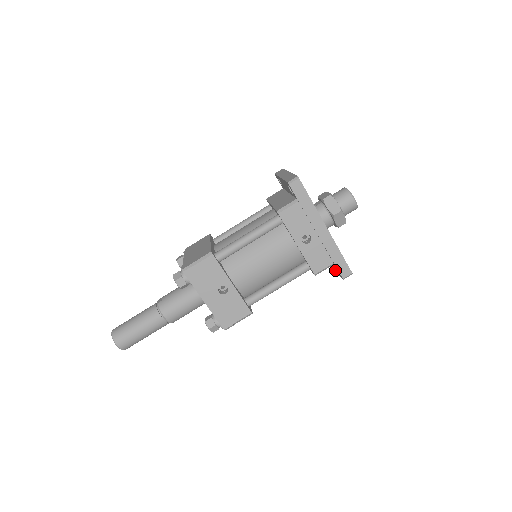
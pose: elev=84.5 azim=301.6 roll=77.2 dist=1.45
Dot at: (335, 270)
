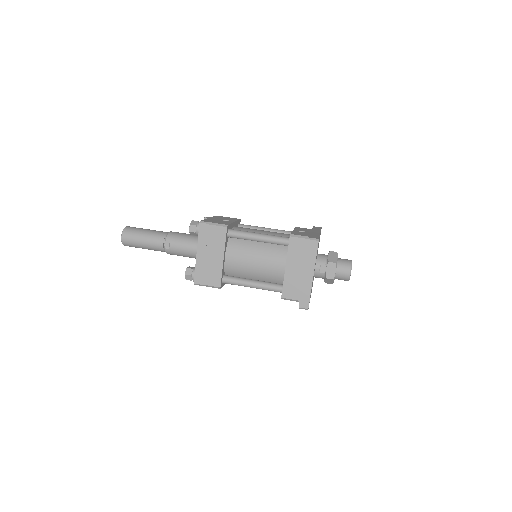
Dot at: (306, 259)
